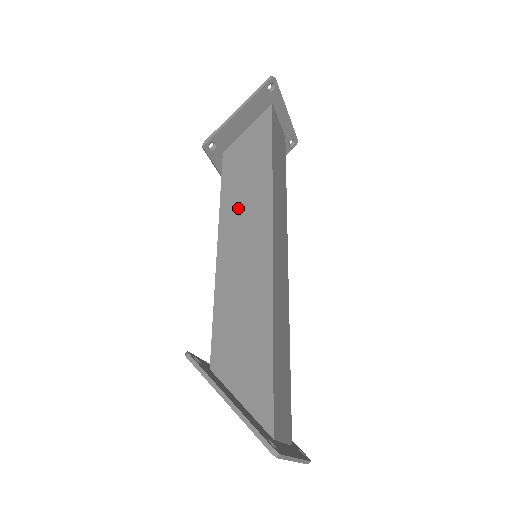
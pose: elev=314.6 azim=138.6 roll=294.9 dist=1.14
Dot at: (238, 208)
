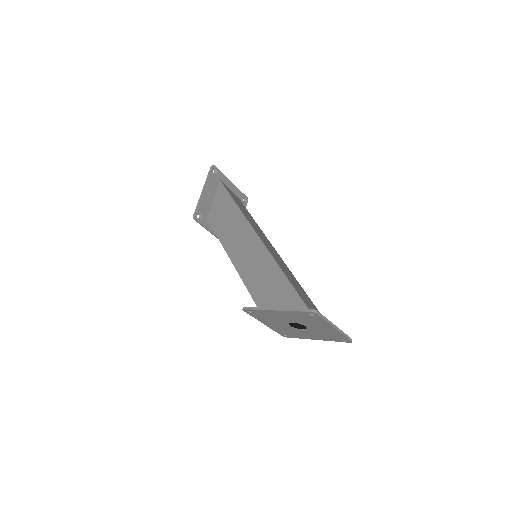
Dot at: (231, 236)
